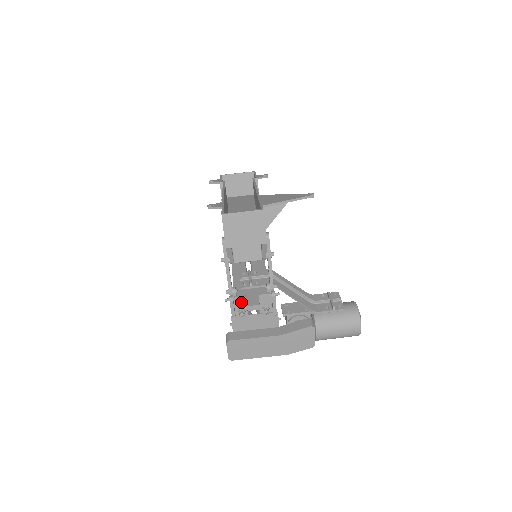
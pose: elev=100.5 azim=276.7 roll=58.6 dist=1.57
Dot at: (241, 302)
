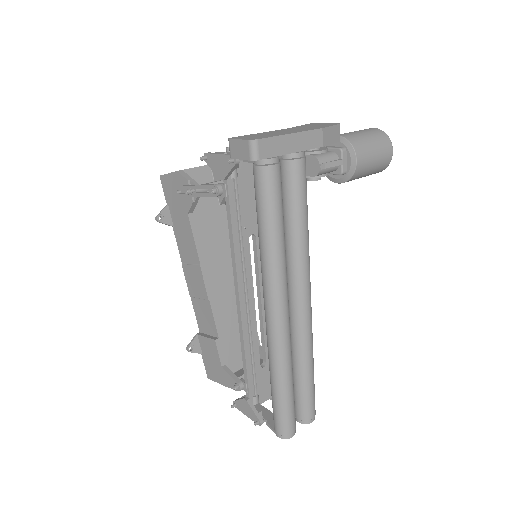
Dot at: occluded
